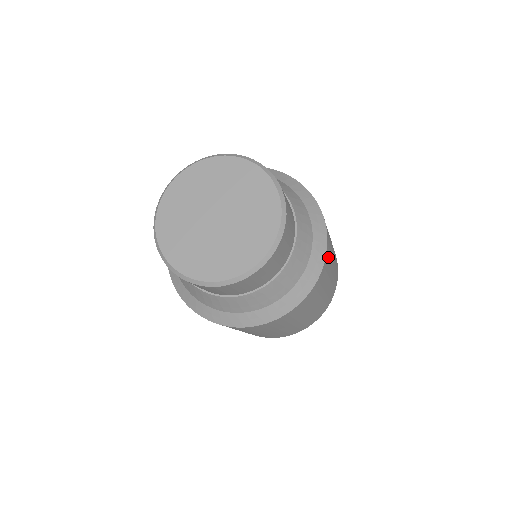
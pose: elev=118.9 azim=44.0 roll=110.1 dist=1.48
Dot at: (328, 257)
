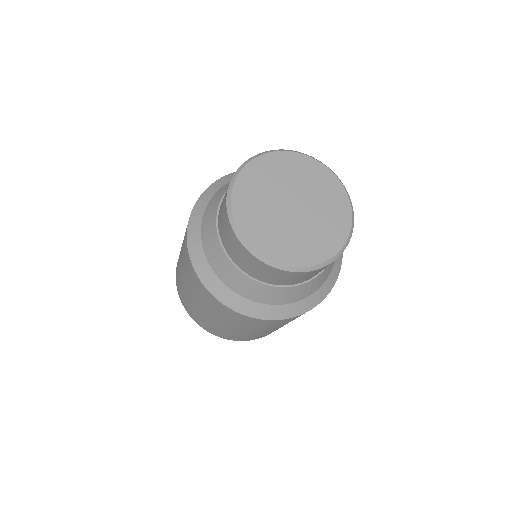
Dot at: occluded
